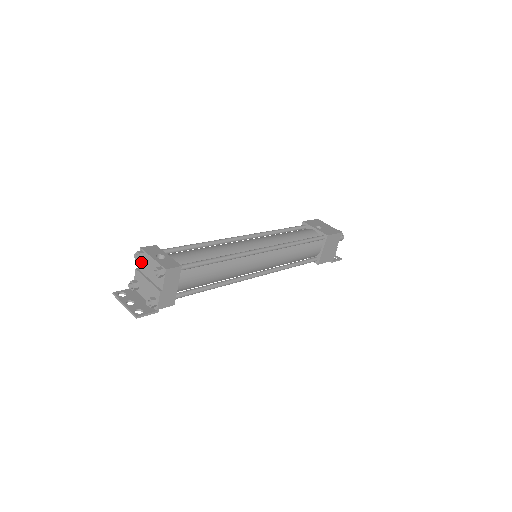
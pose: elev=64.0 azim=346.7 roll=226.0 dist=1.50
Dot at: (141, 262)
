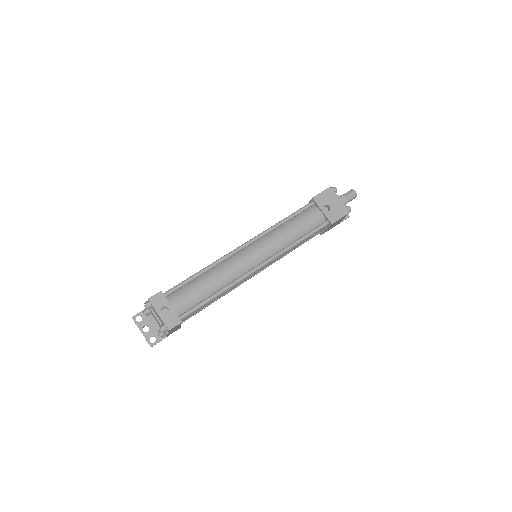
Dot at: occluded
